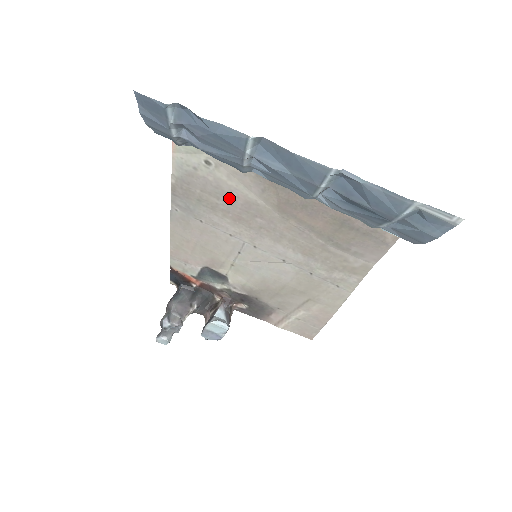
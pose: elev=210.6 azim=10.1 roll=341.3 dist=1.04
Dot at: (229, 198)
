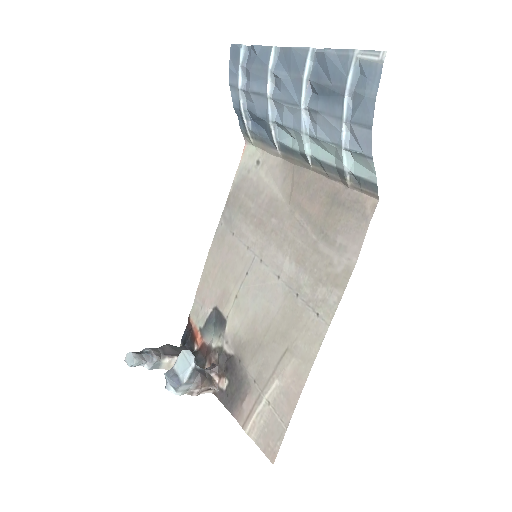
Dot at: (260, 198)
